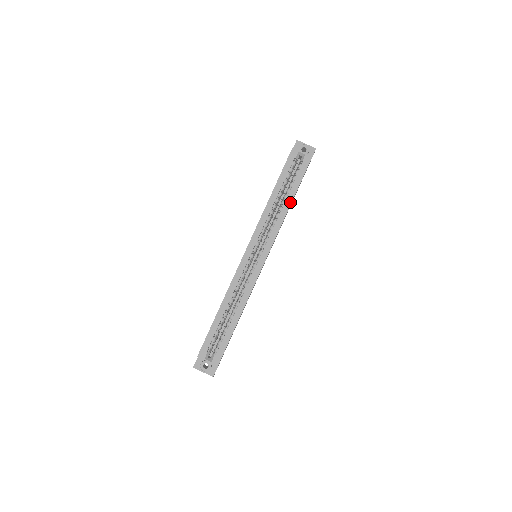
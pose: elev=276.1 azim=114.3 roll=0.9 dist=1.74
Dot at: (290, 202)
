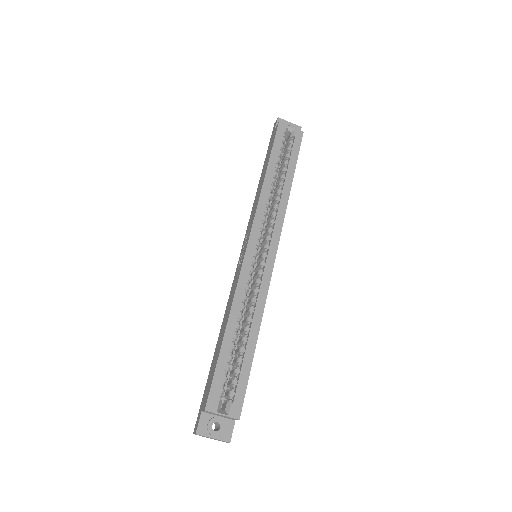
Dot at: (290, 182)
